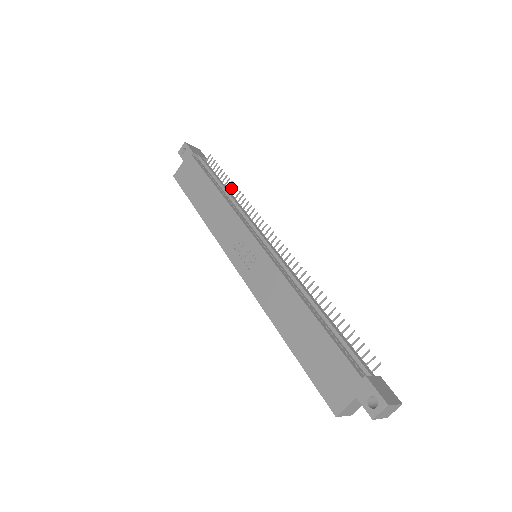
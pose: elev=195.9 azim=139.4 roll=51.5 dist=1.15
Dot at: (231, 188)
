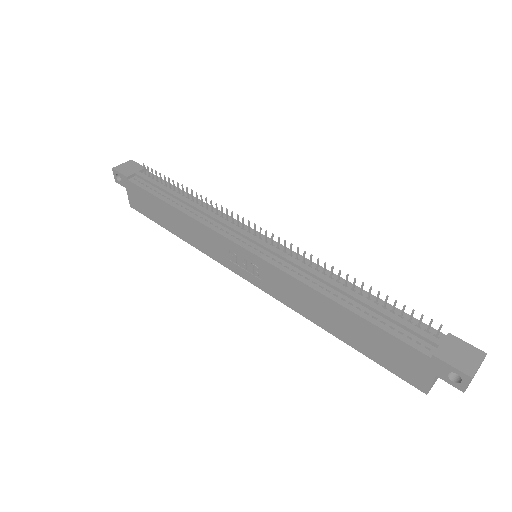
Dot at: occluded
